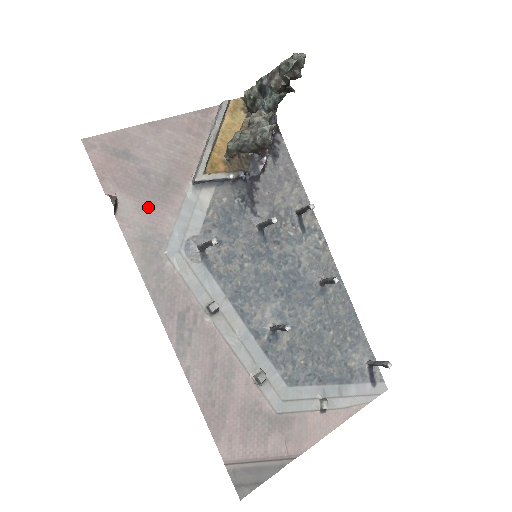
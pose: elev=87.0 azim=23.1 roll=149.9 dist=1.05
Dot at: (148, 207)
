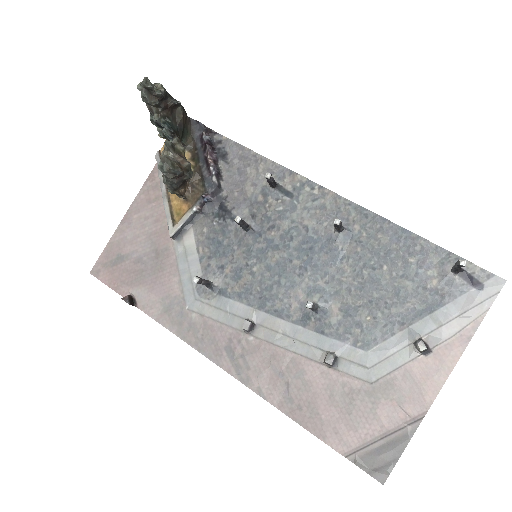
Dot at: (155, 284)
